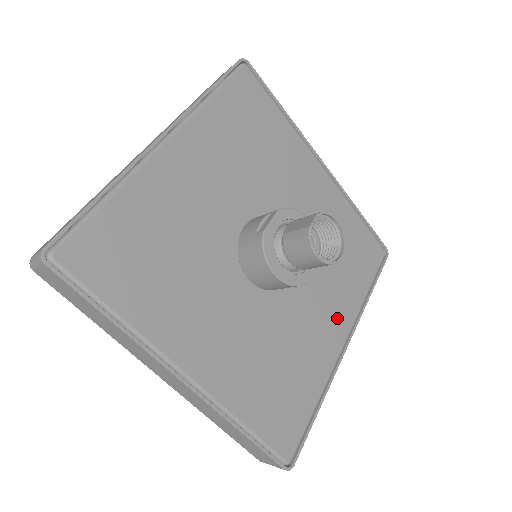
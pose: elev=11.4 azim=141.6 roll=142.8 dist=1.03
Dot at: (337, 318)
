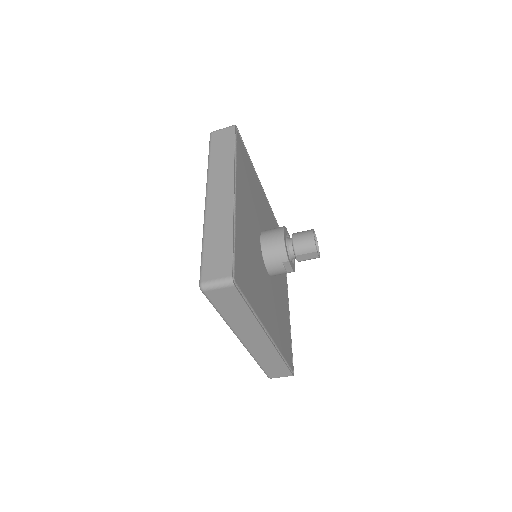
Dot at: (271, 322)
